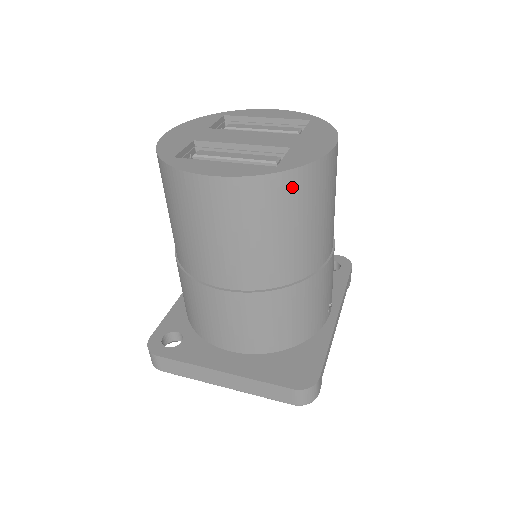
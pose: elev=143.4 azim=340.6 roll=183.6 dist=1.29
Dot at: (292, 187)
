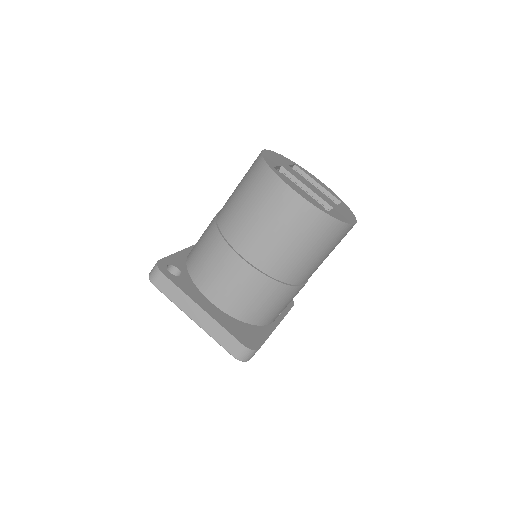
Dot at: (328, 228)
